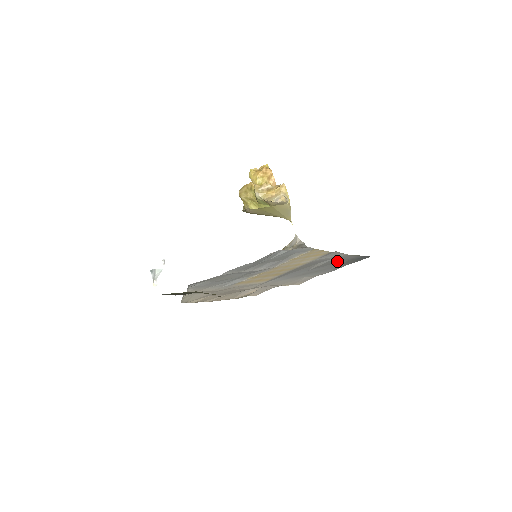
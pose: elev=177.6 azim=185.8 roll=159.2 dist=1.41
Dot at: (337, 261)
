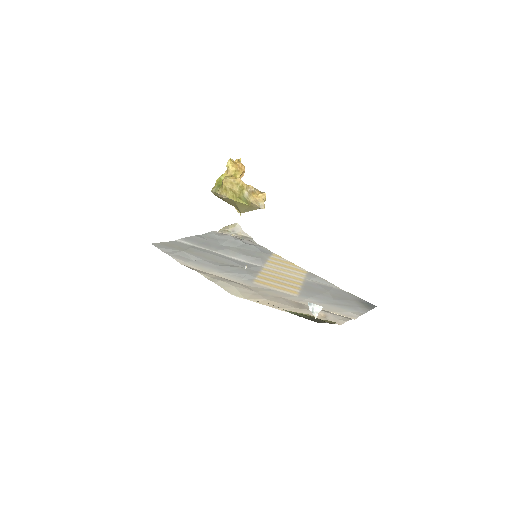
Dot at: (348, 297)
